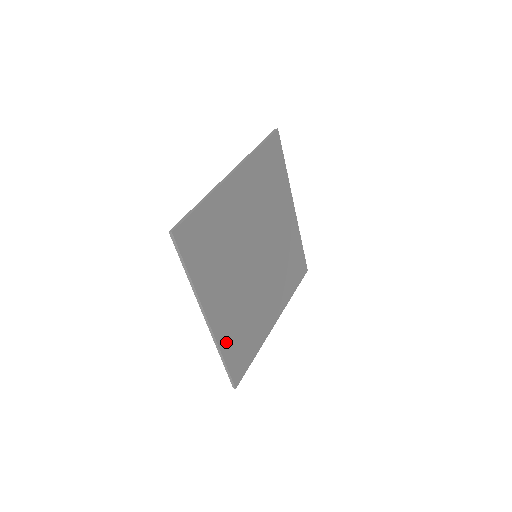
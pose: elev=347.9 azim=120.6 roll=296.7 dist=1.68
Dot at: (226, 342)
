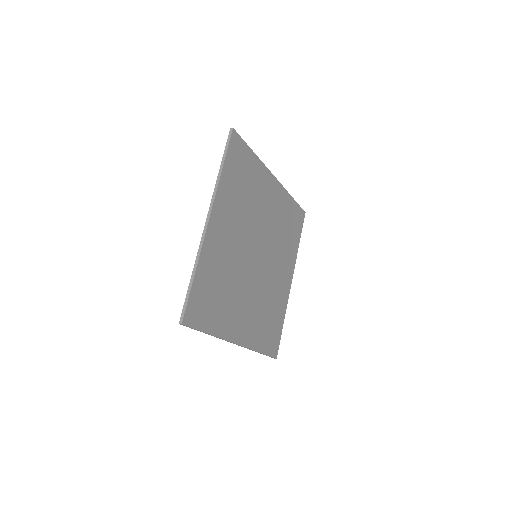
Dot at: (205, 265)
